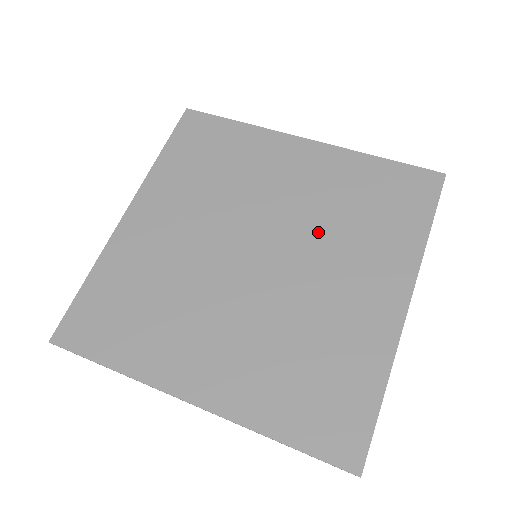
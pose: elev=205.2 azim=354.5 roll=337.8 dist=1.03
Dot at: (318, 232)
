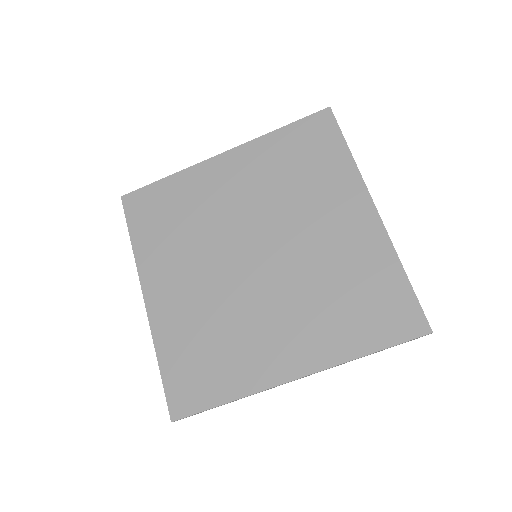
Dot at: (303, 280)
